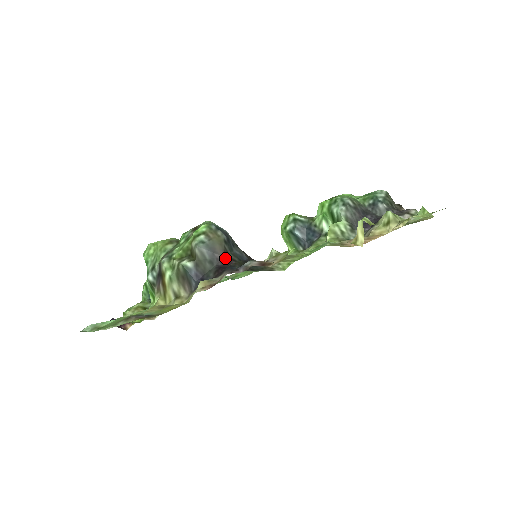
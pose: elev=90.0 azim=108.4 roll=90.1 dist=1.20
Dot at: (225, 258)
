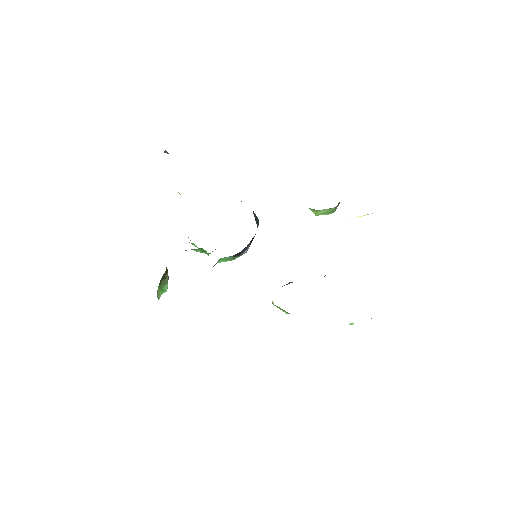
Dot at: occluded
